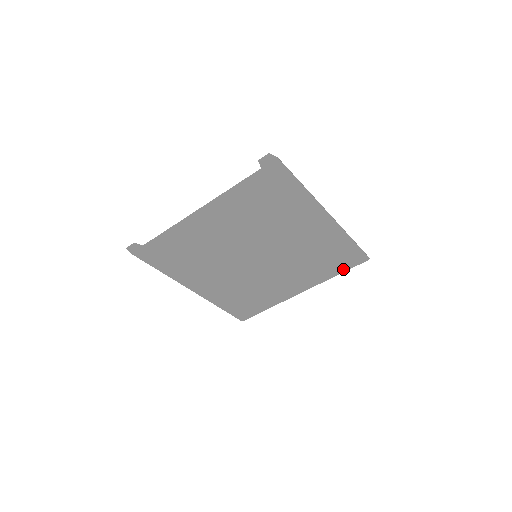
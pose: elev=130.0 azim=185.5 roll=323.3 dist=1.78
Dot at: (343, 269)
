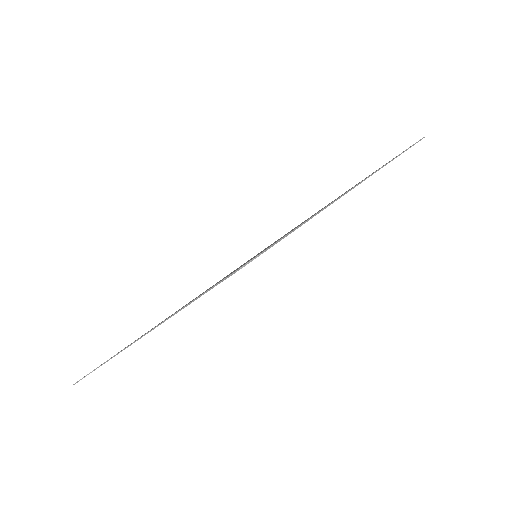
Dot at: occluded
